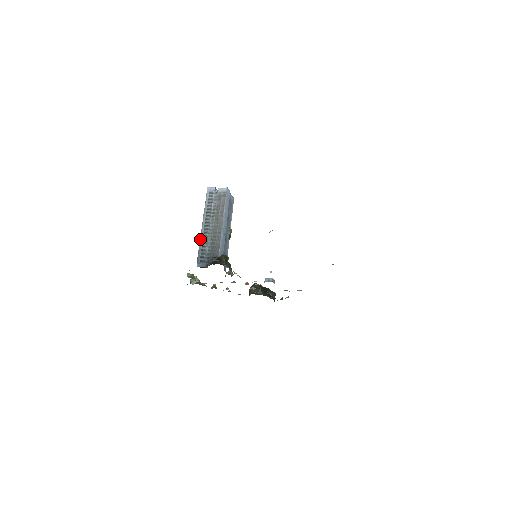
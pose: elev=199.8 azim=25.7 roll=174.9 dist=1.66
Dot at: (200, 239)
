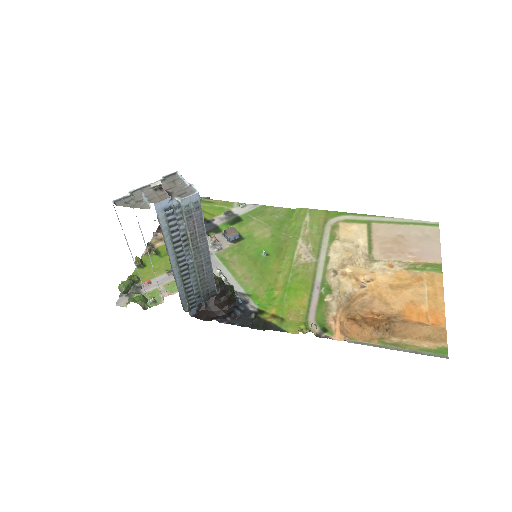
Dot at: (176, 284)
